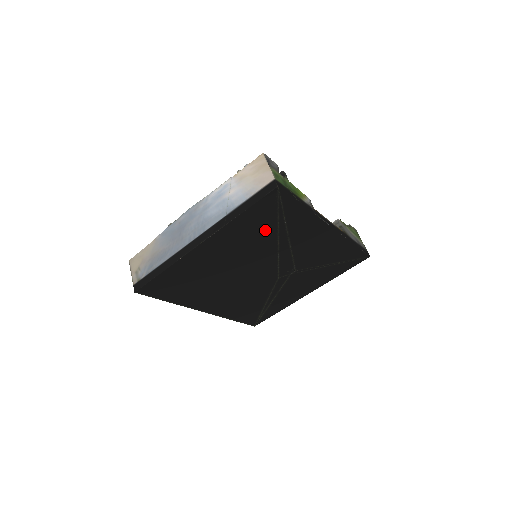
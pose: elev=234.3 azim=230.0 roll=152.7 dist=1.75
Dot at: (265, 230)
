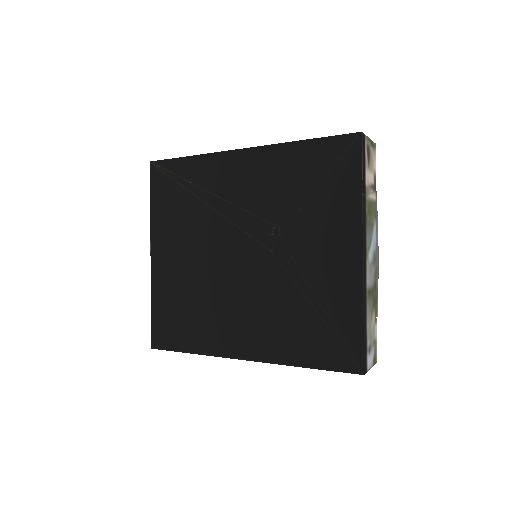
Dot at: (184, 204)
